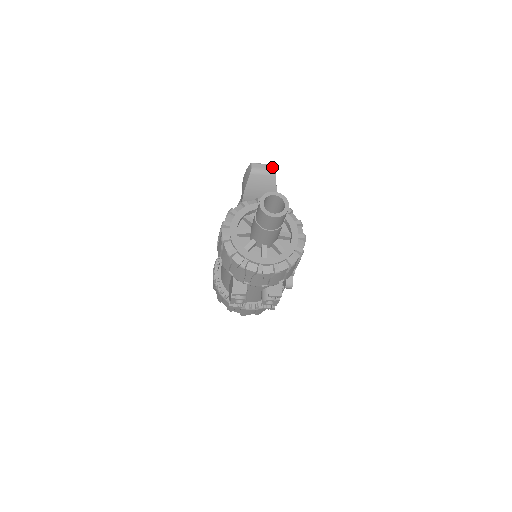
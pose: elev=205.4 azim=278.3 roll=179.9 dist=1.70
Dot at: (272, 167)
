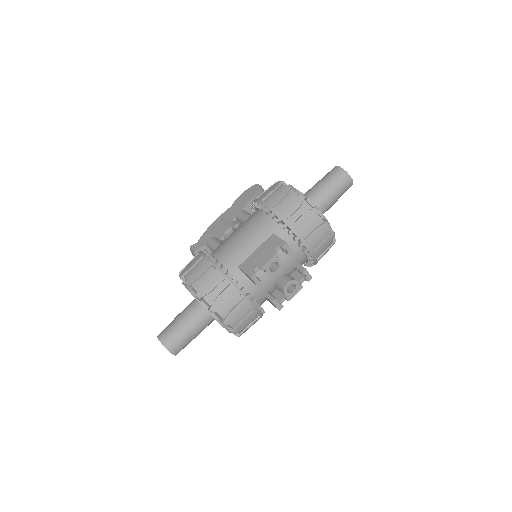
Dot at: occluded
